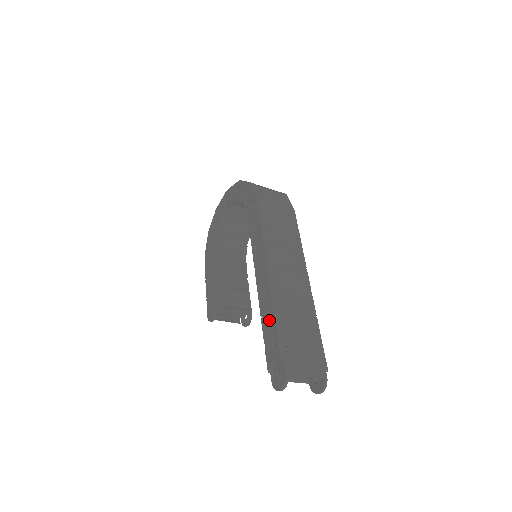
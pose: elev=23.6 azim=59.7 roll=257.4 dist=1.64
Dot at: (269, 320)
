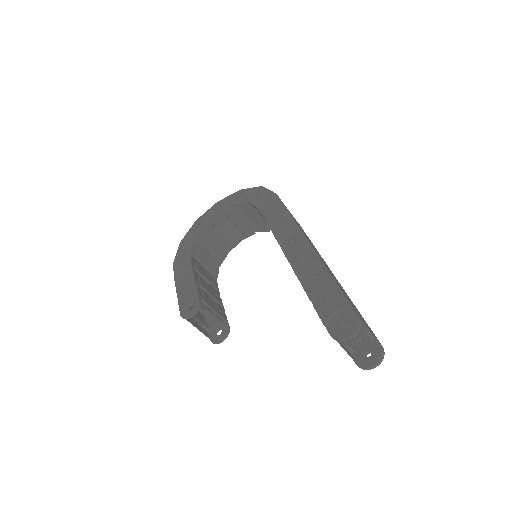
Dot at: (316, 278)
